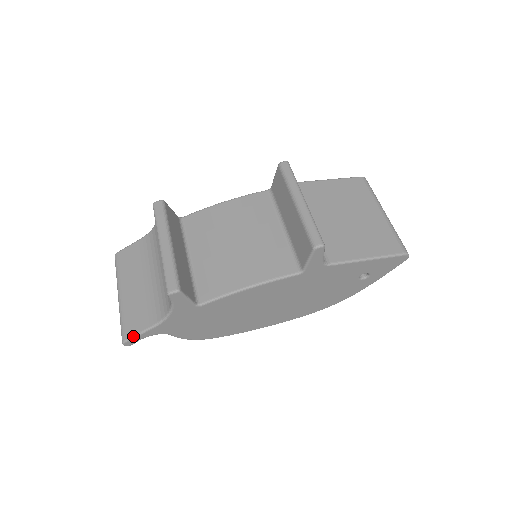
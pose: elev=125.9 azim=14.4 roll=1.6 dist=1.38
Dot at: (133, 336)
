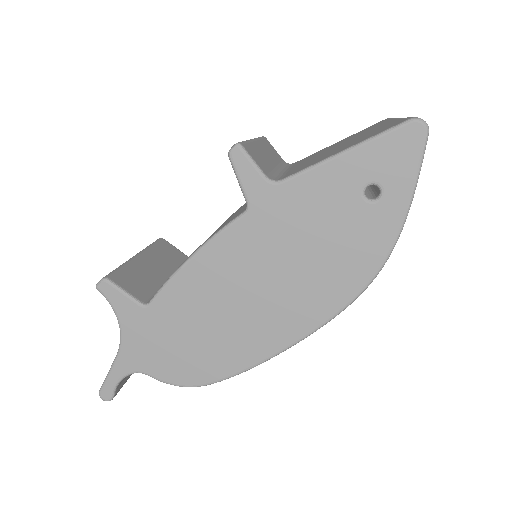
Dot at: (104, 380)
